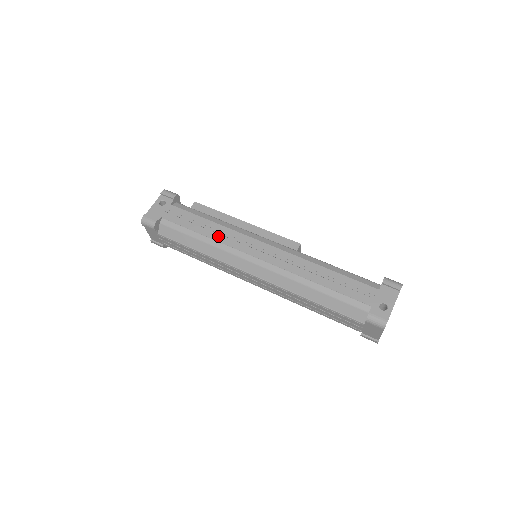
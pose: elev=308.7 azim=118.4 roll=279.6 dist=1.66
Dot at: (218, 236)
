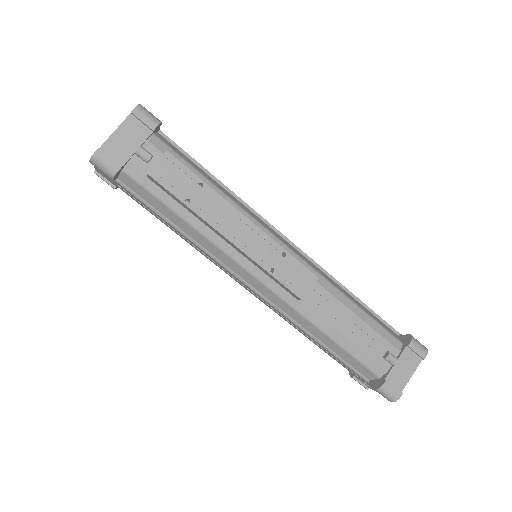
Dot at: (194, 247)
